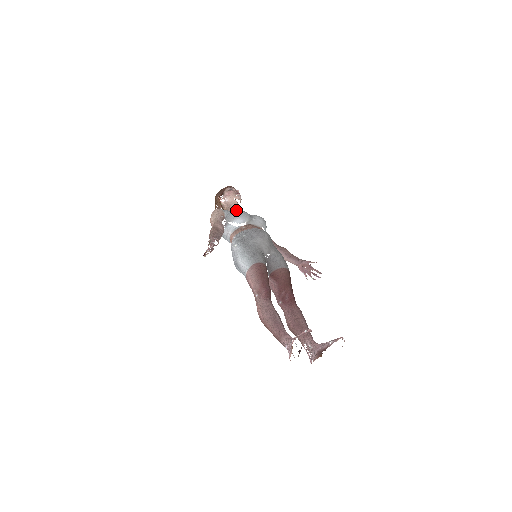
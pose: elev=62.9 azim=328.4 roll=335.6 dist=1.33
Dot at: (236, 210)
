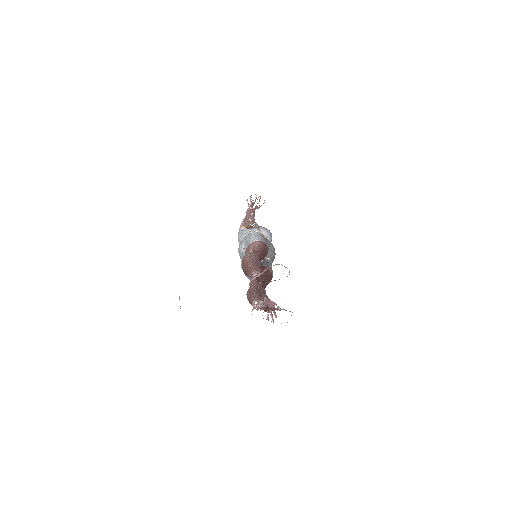
Dot at: occluded
